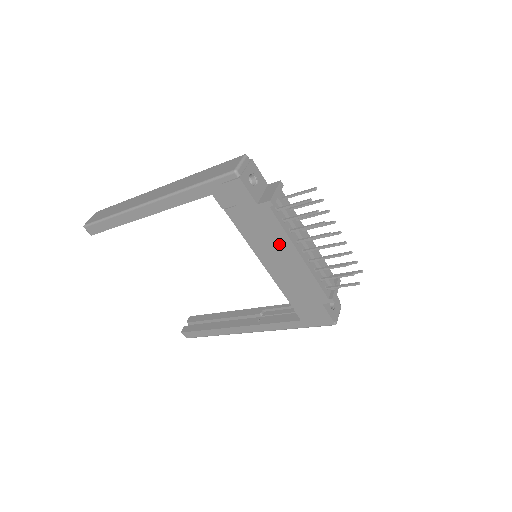
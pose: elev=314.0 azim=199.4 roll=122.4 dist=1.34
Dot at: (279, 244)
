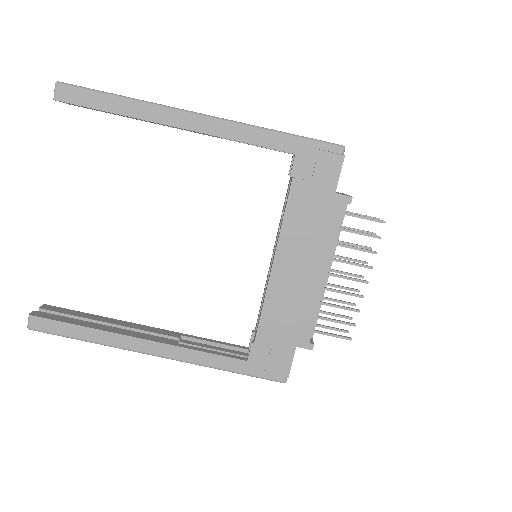
Dot at: (316, 249)
